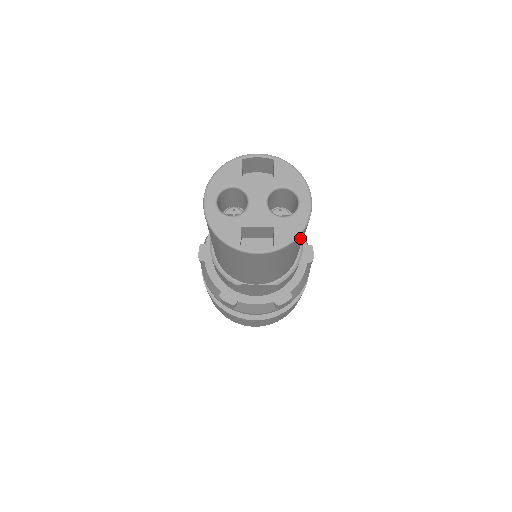
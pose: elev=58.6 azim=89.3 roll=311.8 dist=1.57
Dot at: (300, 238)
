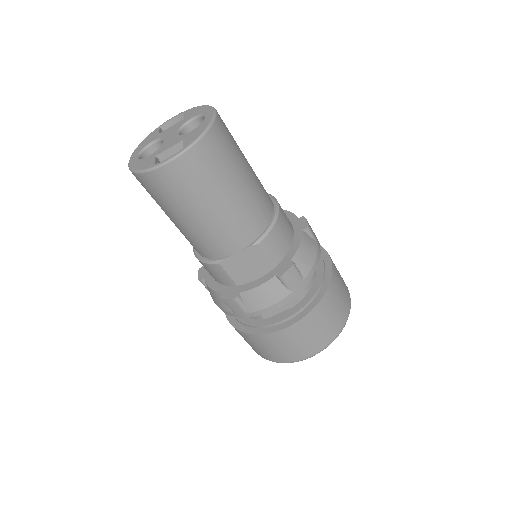
Dot at: (217, 143)
